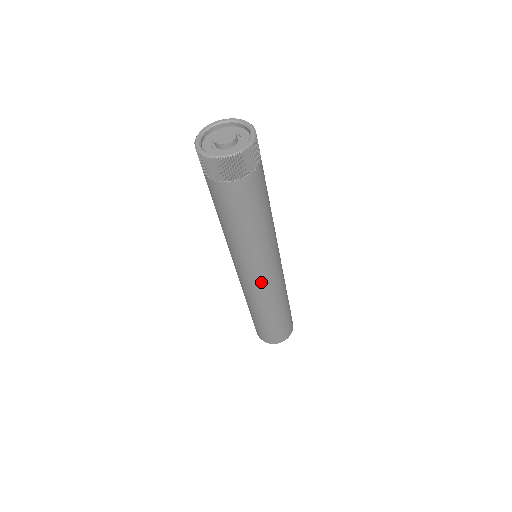
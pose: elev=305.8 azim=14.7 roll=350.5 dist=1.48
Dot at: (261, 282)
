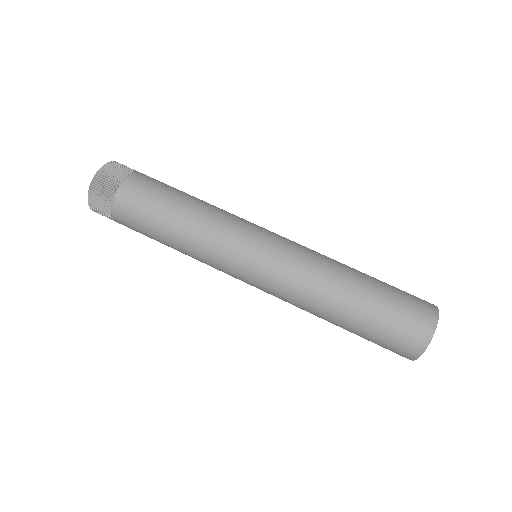
Dot at: (273, 251)
